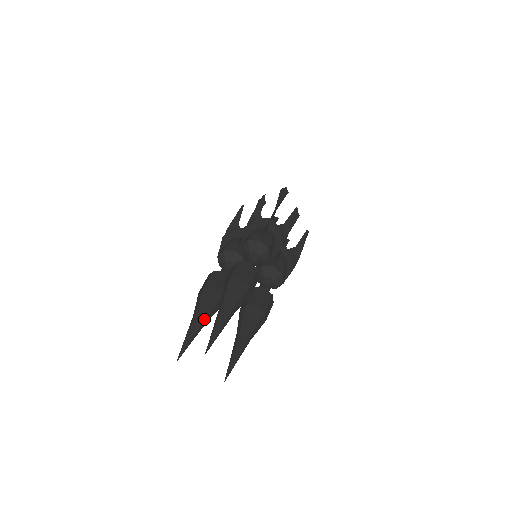
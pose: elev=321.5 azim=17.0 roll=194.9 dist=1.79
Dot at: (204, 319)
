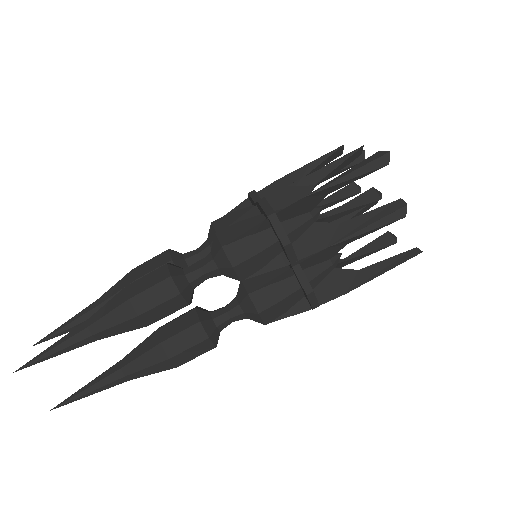
Dot at: occluded
